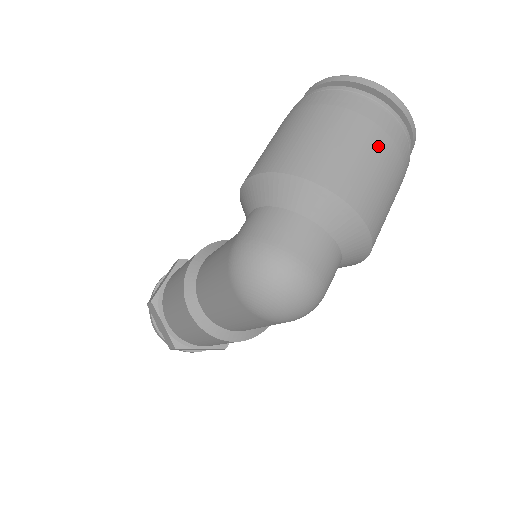
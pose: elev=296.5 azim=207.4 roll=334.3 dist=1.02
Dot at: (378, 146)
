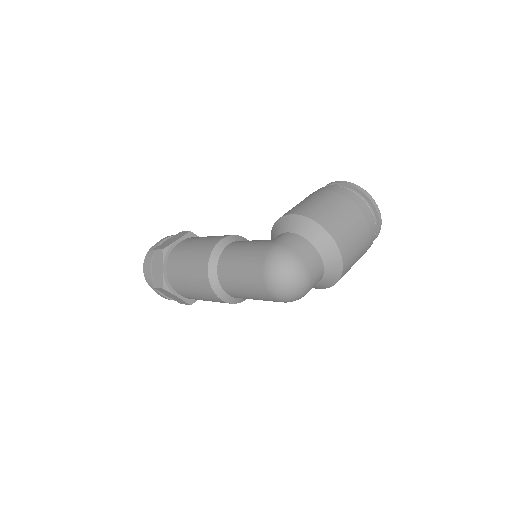
Dot at: (364, 234)
